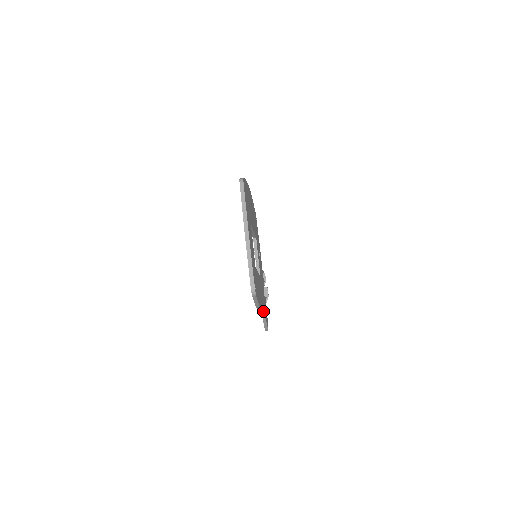
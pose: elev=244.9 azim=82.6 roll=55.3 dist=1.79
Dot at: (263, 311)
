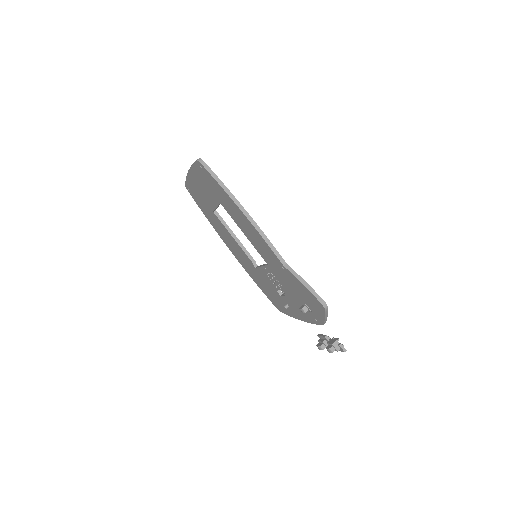
Dot at: (271, 245)
